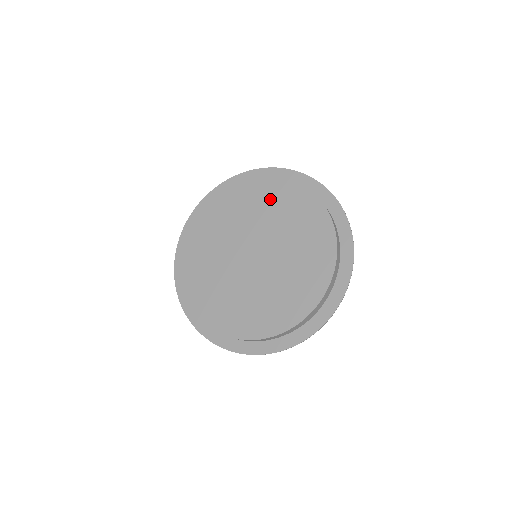
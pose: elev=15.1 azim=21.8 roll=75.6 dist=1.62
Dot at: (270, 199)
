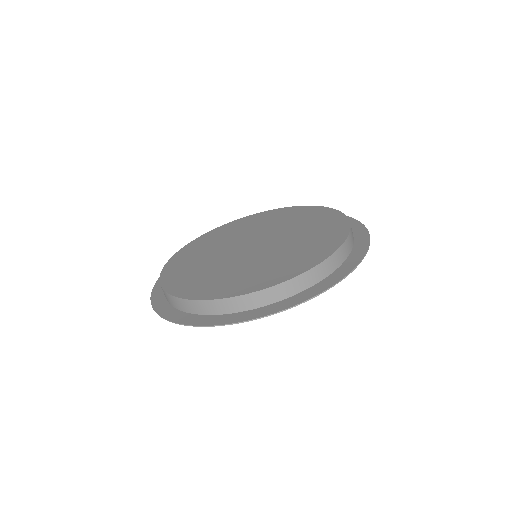
Dot at: (253, 223)
